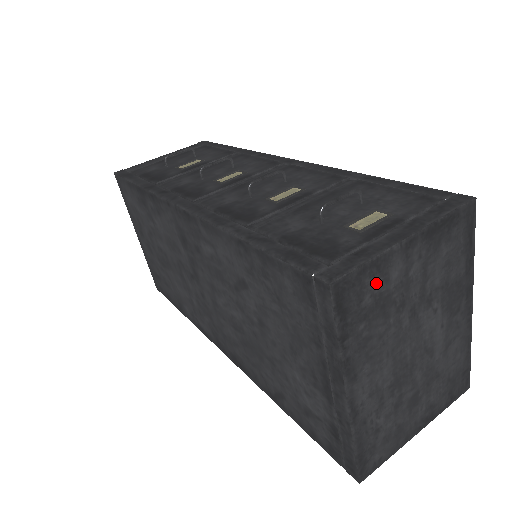
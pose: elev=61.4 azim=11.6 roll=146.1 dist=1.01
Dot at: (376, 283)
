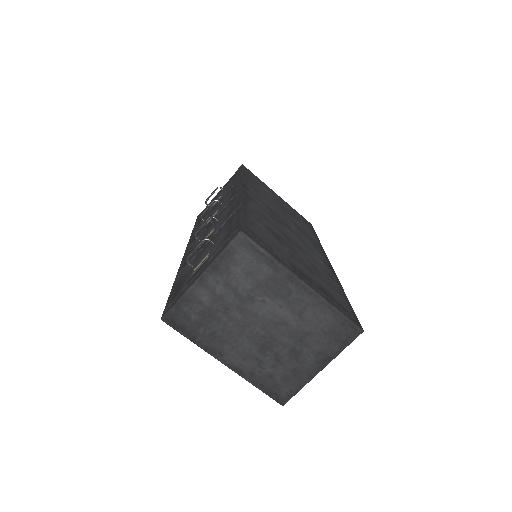
Dot at: (193, 307)
